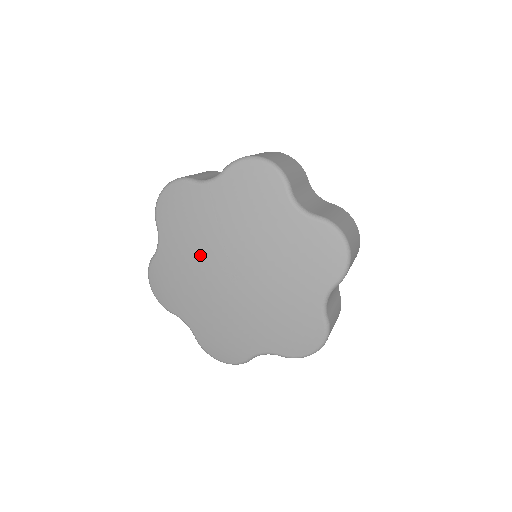
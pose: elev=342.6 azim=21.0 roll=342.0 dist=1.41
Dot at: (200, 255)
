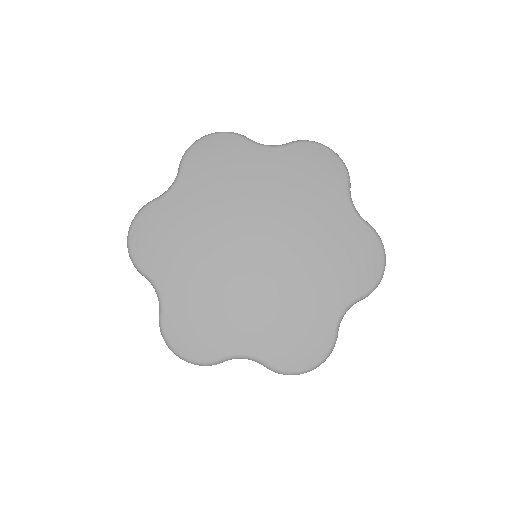
Dot at: (225, 213)
